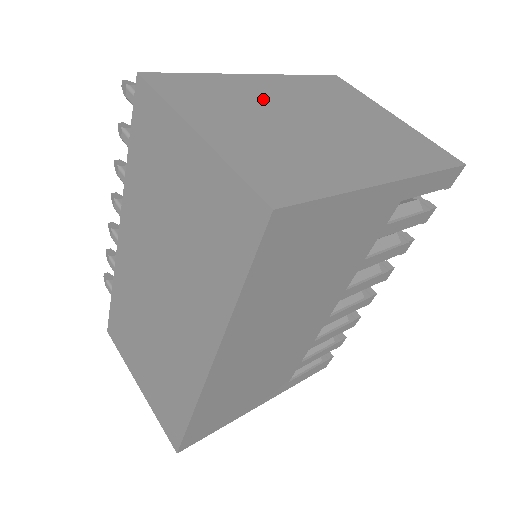
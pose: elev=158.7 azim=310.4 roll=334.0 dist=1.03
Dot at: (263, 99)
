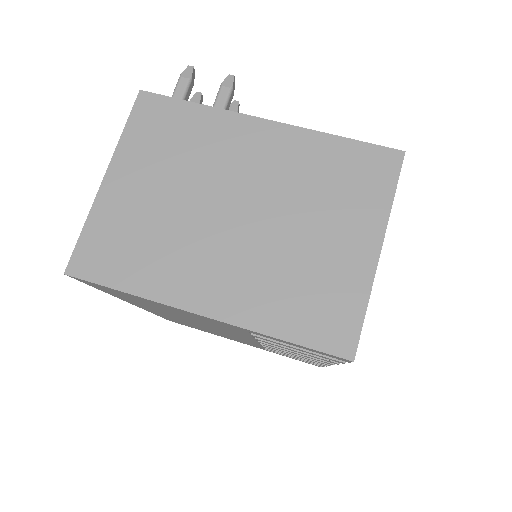
Dot at: (221, 160)
